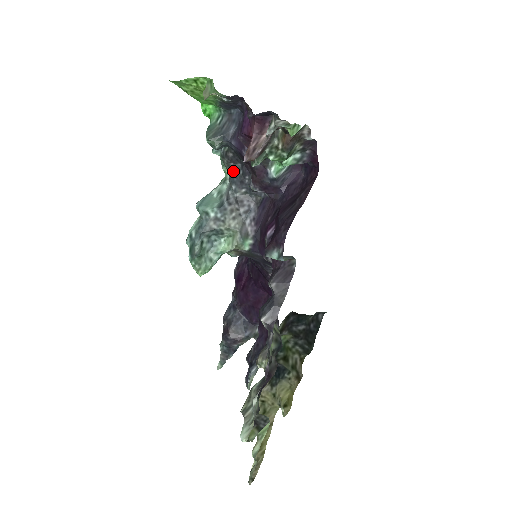
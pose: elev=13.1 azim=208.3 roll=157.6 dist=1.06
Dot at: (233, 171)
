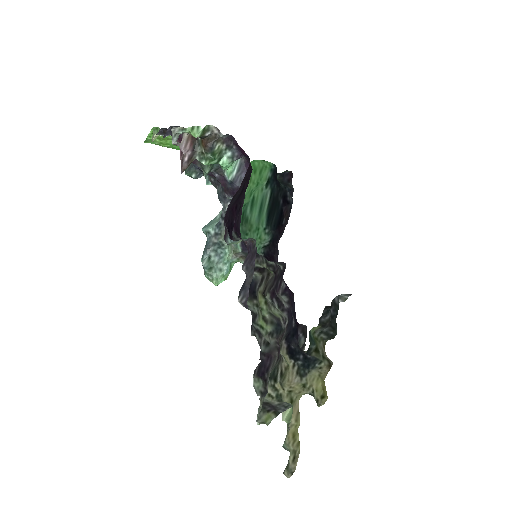
Dot at: (218, 192)
